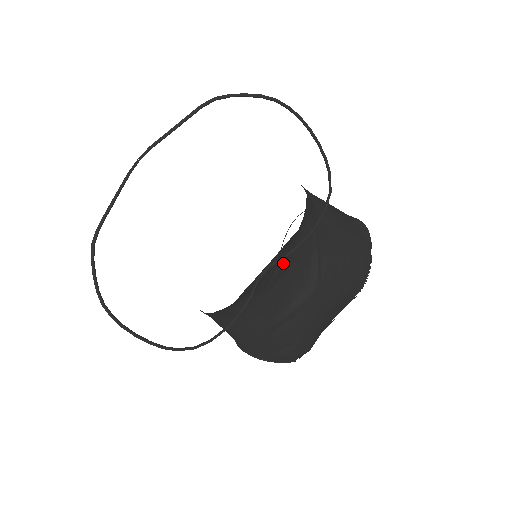
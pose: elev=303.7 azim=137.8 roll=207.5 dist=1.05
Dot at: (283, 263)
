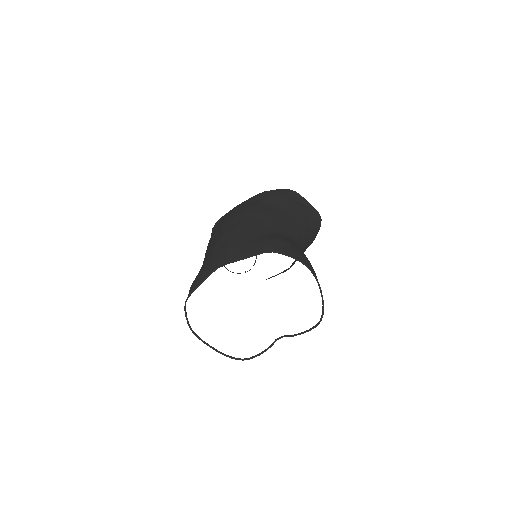
Dot at: occluded
